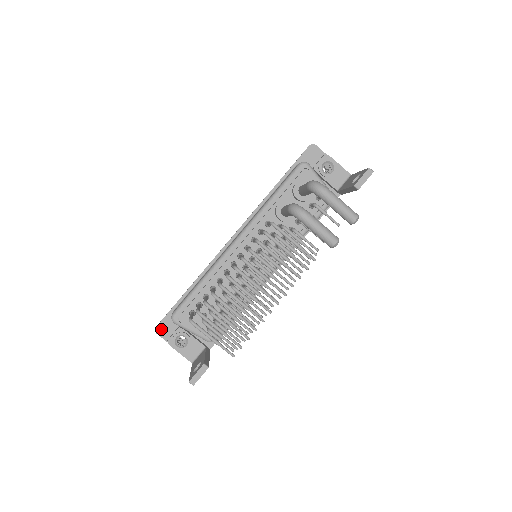
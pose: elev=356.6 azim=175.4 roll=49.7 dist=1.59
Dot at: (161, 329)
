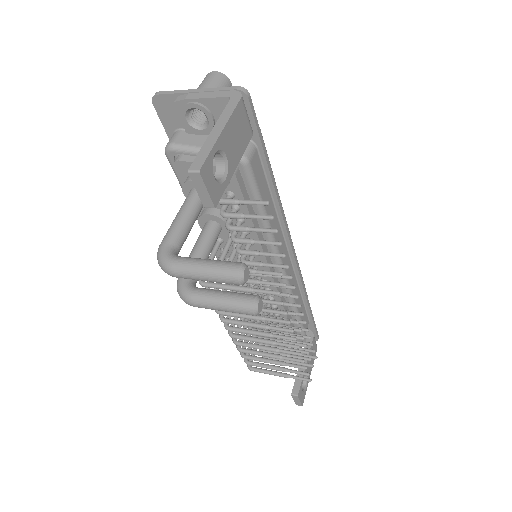
Dot at: occluded
